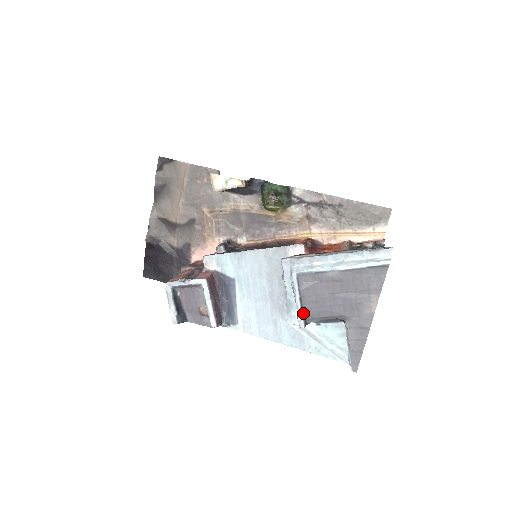
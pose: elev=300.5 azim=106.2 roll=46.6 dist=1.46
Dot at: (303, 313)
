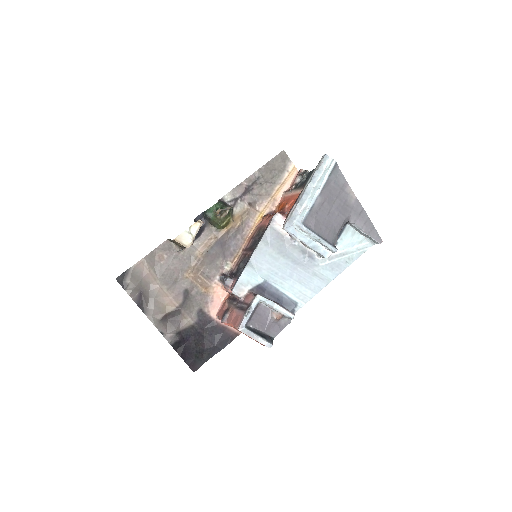
Dot at: (328, 242)
